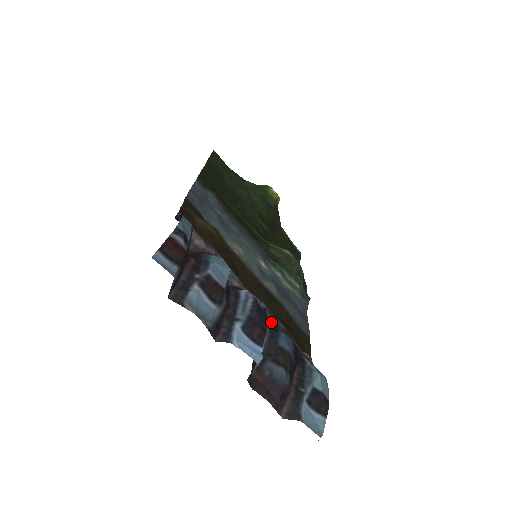
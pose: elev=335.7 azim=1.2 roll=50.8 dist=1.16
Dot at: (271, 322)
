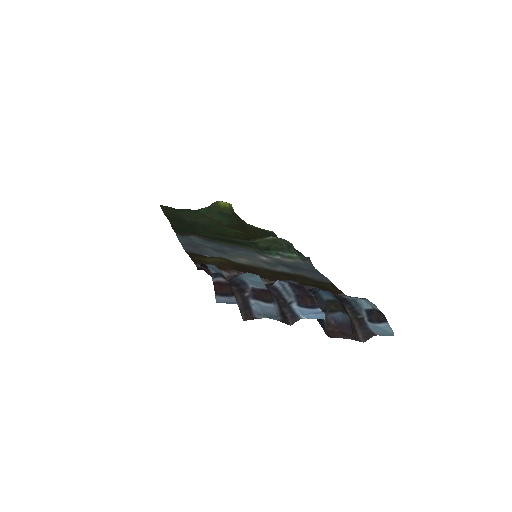
Dot at: occluded
